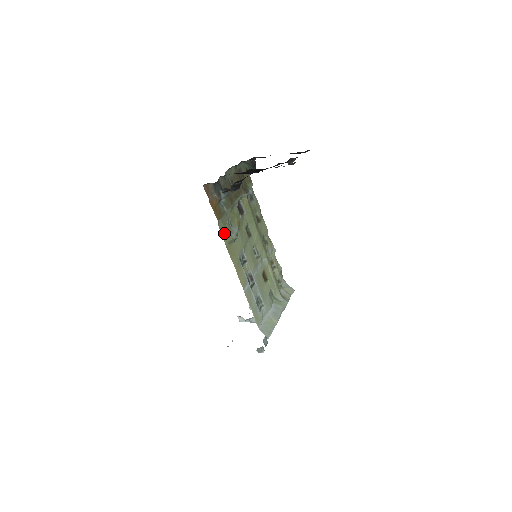
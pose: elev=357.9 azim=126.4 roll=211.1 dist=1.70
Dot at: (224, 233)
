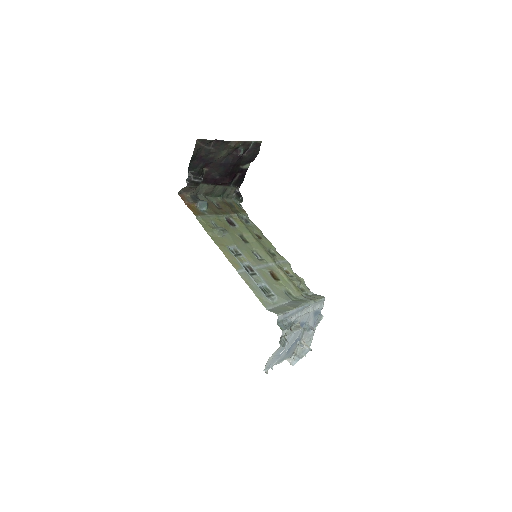
Dot at: (206, 227)
